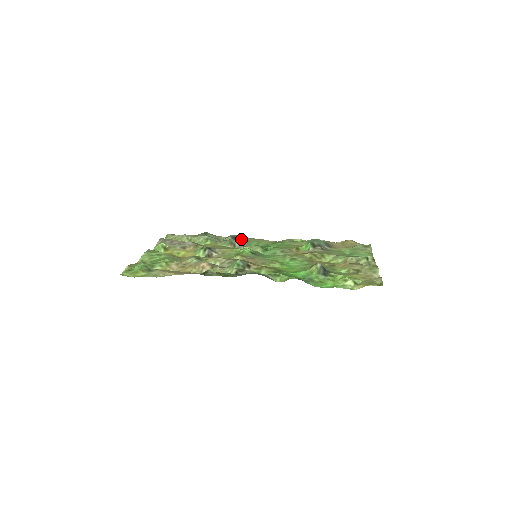
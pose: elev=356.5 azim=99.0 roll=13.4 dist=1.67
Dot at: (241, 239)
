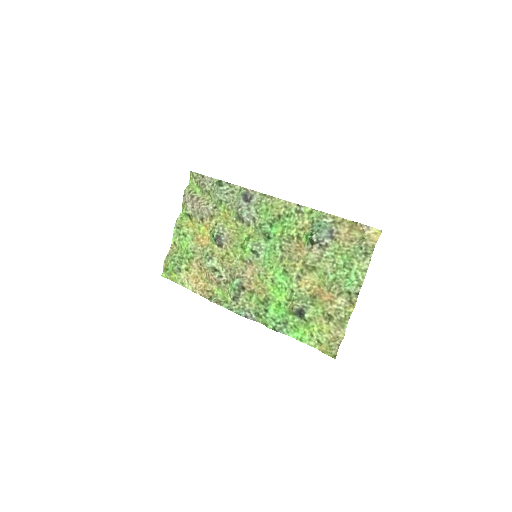
Dot at: (252, 198)
